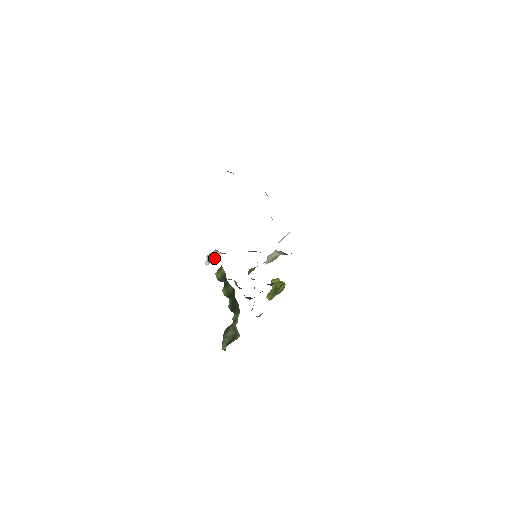
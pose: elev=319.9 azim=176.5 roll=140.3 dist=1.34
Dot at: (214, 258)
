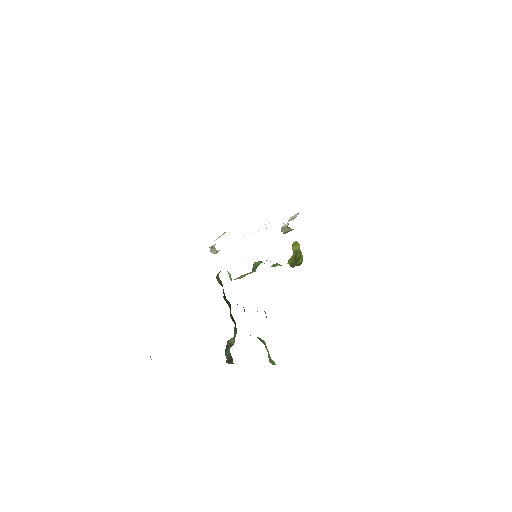
Dot at: (216, 252)
